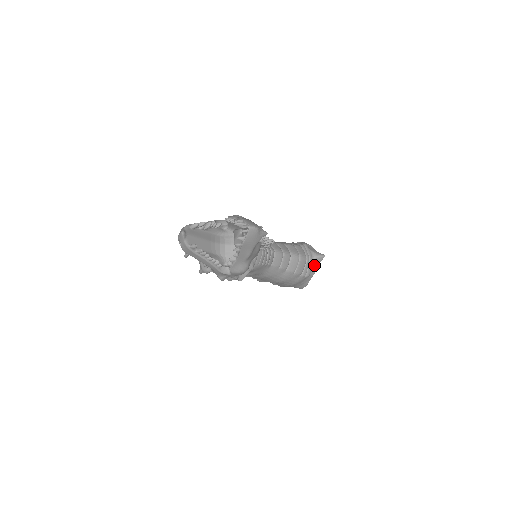
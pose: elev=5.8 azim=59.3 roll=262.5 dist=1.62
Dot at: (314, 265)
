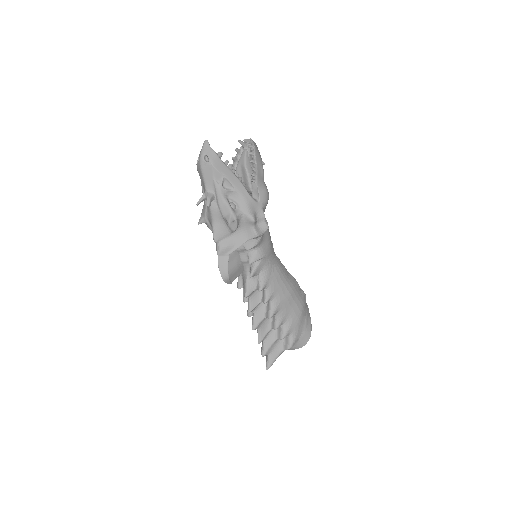
Dot at: occluded
